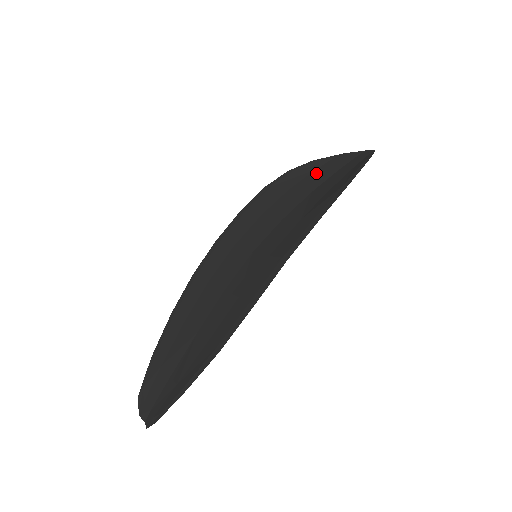
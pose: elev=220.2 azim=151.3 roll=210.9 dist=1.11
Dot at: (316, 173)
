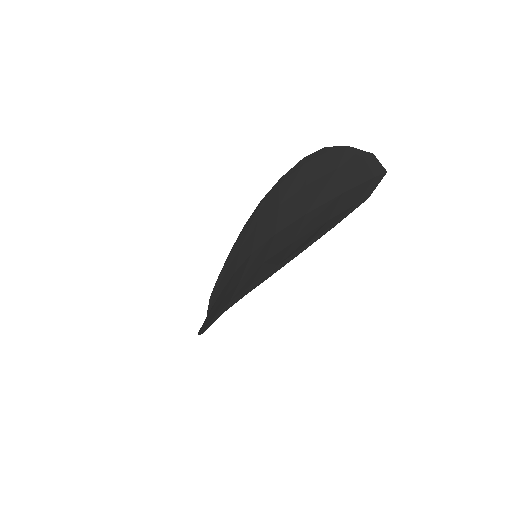
Dot at: (331, 178)
